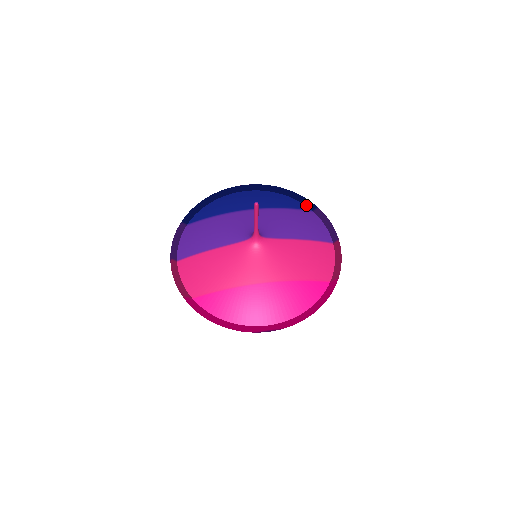
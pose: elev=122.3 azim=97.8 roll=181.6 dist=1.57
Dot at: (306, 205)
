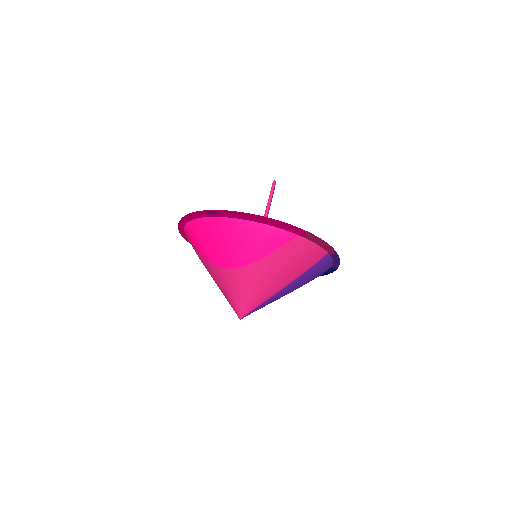
Dot at: (330, 269)
